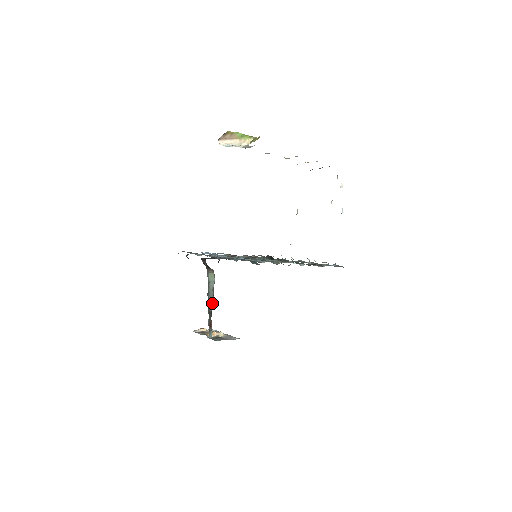
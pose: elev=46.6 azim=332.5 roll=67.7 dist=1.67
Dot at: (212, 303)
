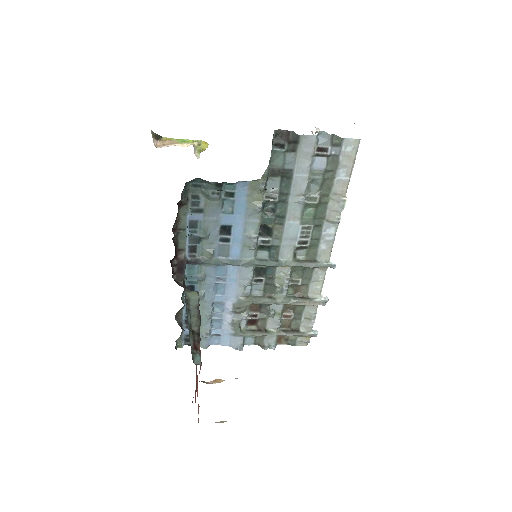
Dot at: (197, 321)
